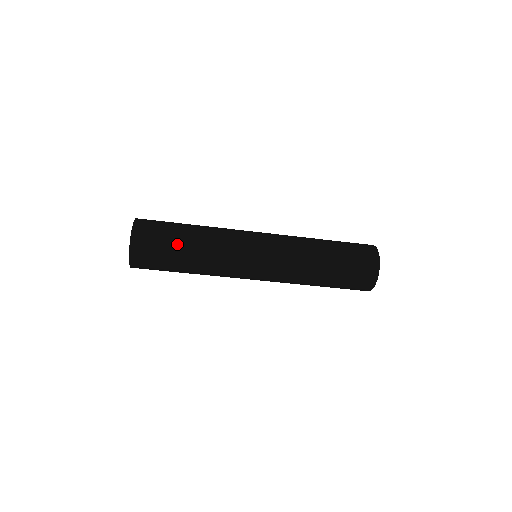
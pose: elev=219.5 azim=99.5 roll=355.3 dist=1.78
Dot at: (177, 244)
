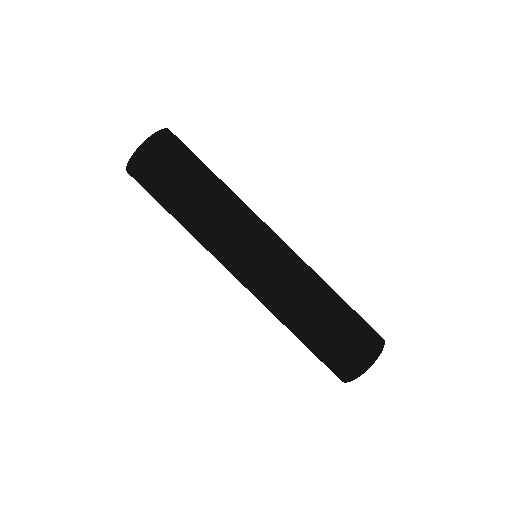
Dot at: occluded
